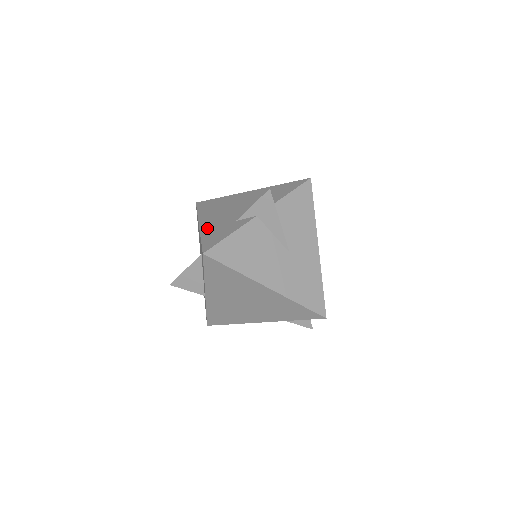
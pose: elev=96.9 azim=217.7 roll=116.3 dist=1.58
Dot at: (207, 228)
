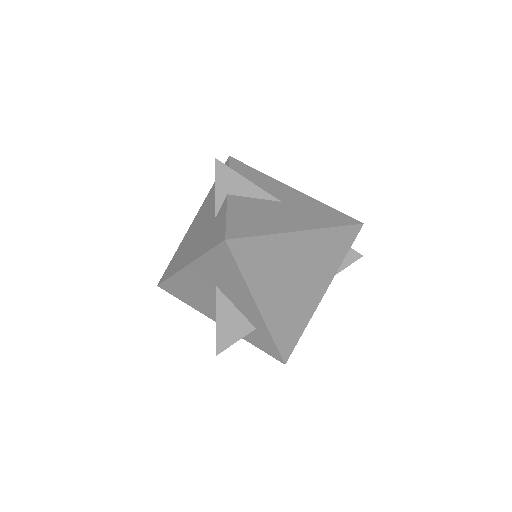
Dot at: (198, 251)
